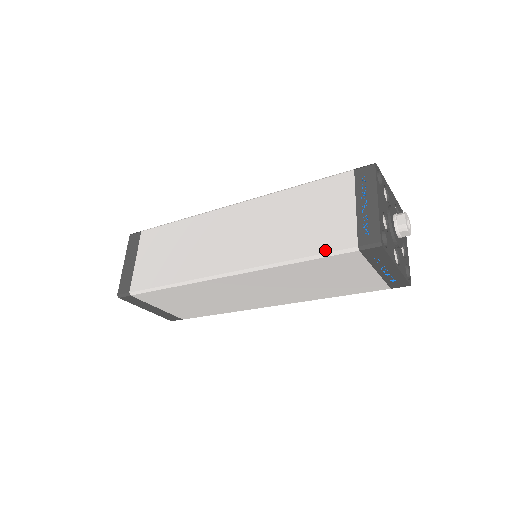
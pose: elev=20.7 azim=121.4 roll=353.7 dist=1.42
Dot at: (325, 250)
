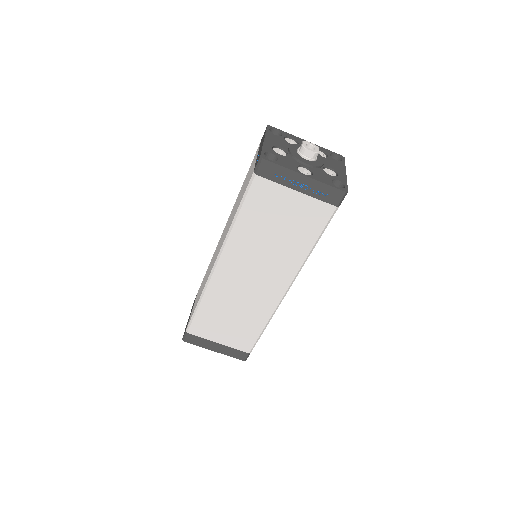
Dot at: (244, 194)
